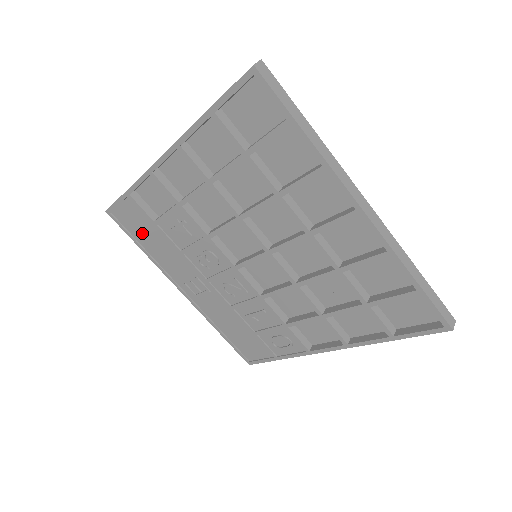
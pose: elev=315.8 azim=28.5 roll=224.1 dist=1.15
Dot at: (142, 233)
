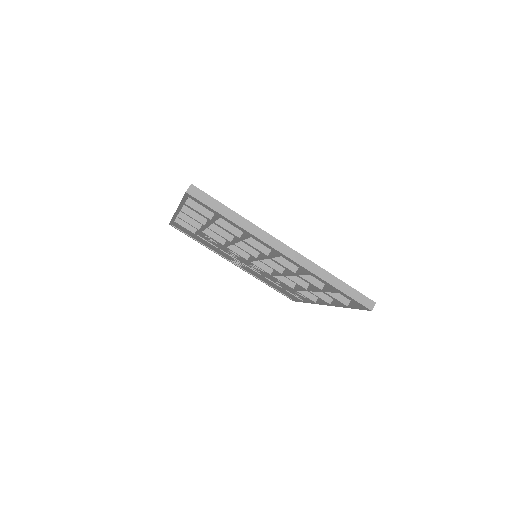
Dot at: (193, 236)
